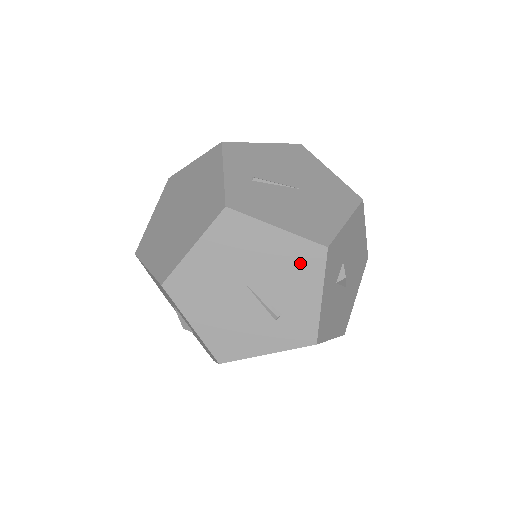
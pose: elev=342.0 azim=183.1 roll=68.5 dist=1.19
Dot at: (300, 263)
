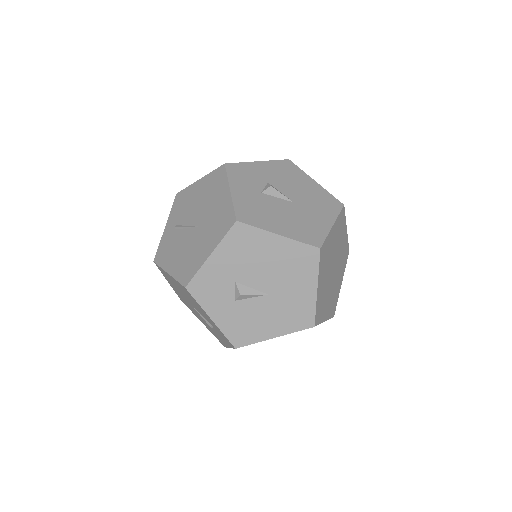
Dot at: (189, 296)
